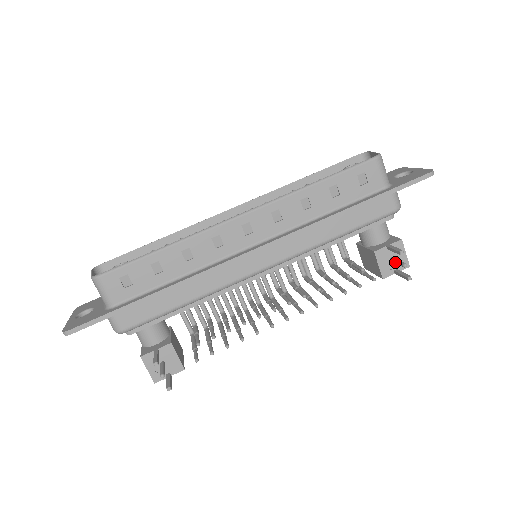
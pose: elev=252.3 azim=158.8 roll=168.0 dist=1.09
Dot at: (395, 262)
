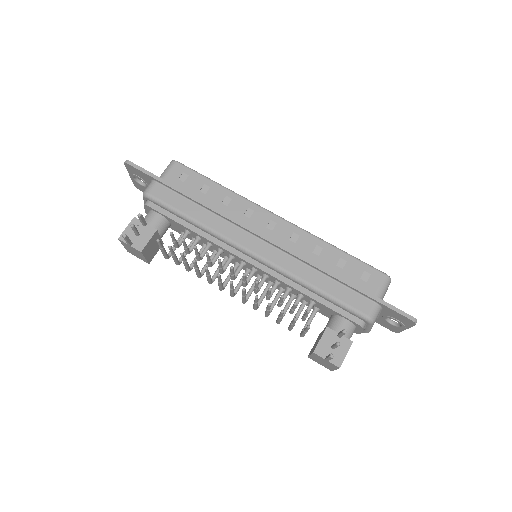
Dot at: (333, 344)
